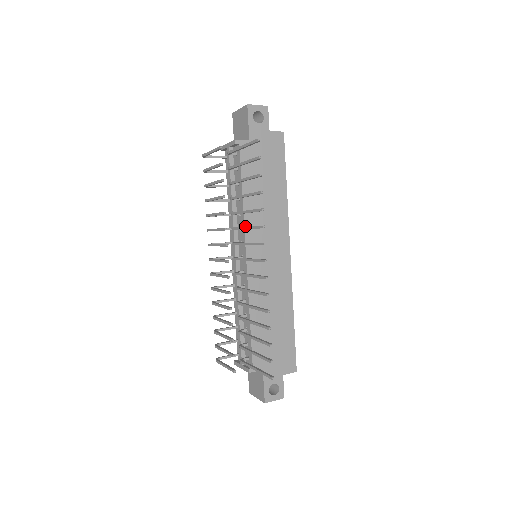
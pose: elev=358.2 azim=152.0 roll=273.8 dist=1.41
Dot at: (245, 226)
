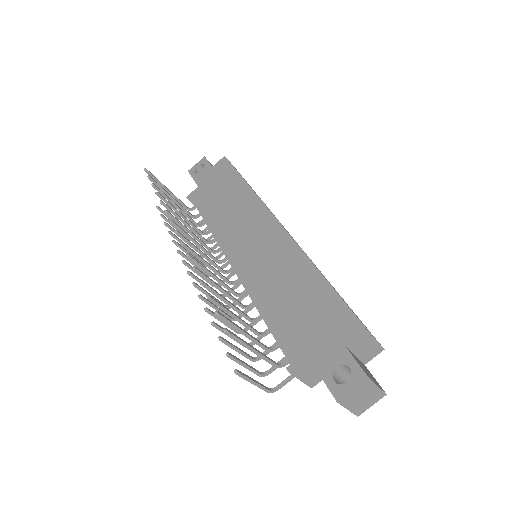
Dot at: (219, 240)
